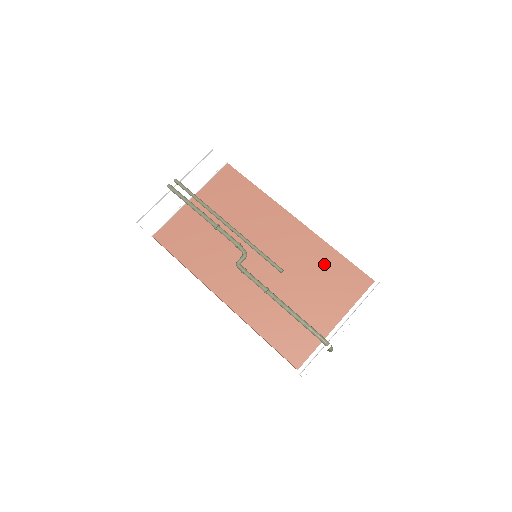
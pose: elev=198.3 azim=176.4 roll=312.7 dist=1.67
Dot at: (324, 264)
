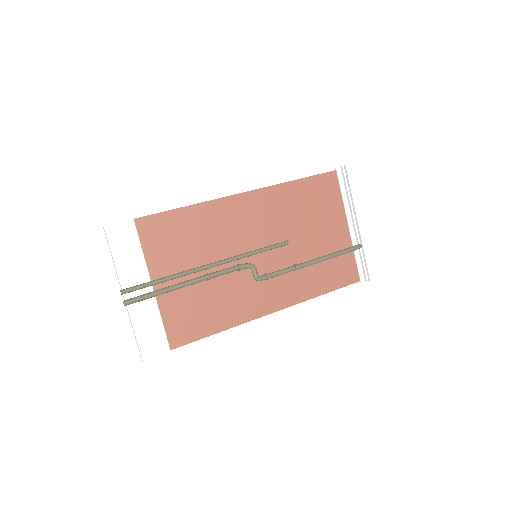
Dot at: (299, 200)
